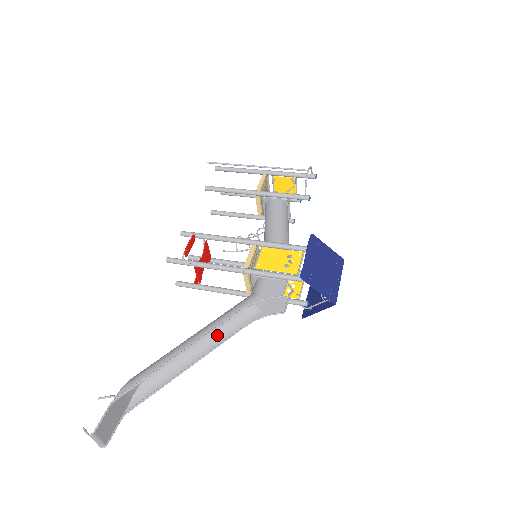
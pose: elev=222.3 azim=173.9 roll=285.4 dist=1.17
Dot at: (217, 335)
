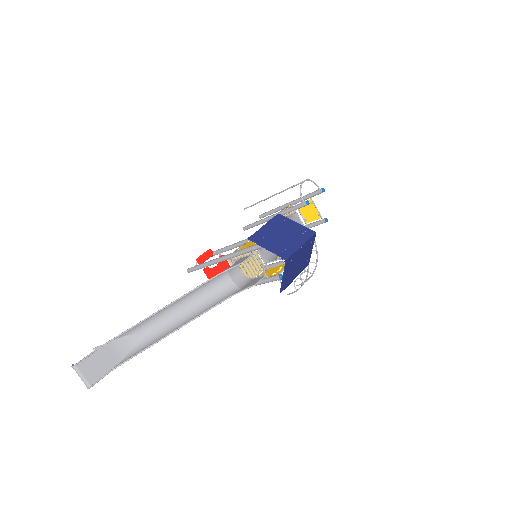
Dot at: (199, 311)
